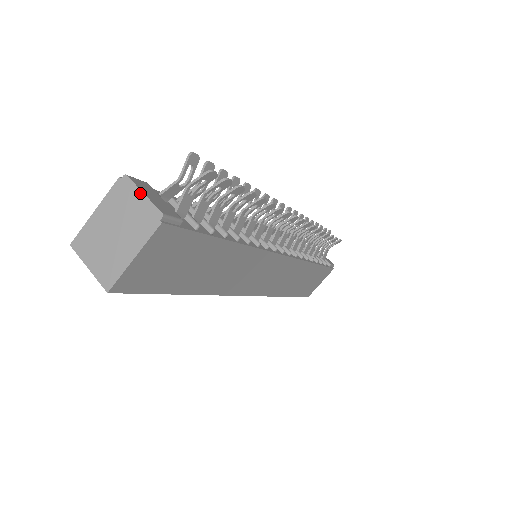
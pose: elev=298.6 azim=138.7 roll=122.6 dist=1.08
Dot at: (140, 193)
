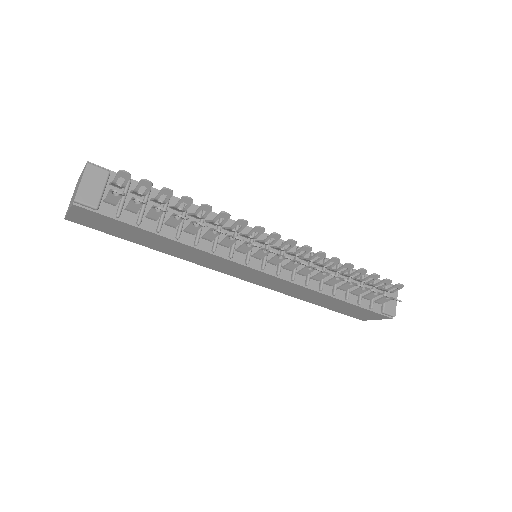
Dot at: (81, 179)
